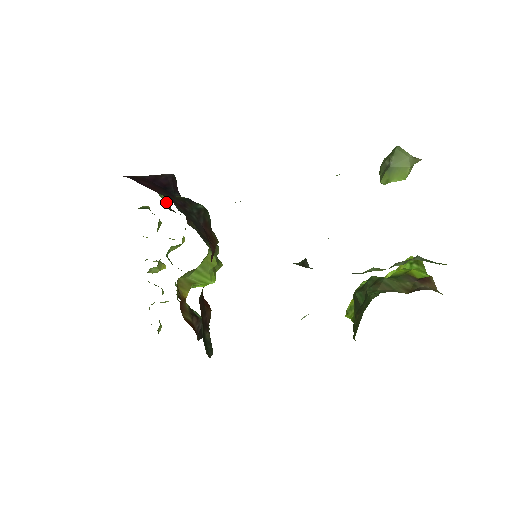
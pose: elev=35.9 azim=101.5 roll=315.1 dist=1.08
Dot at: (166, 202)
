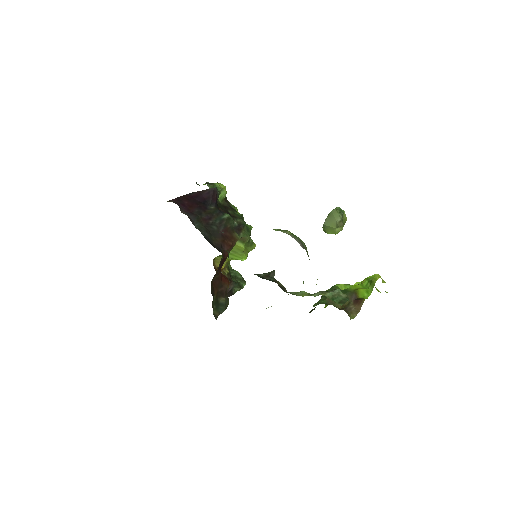
Dot at: (221, 199)
